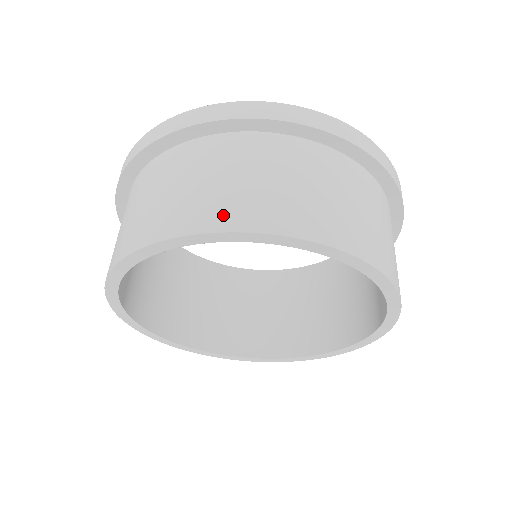
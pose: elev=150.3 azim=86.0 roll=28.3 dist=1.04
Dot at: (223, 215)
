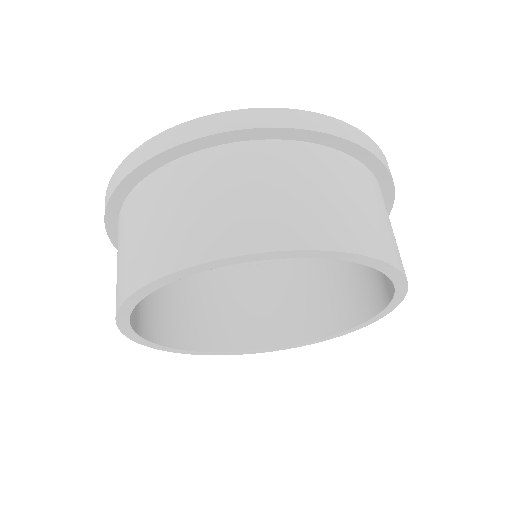
Dot at: (315, 232)
